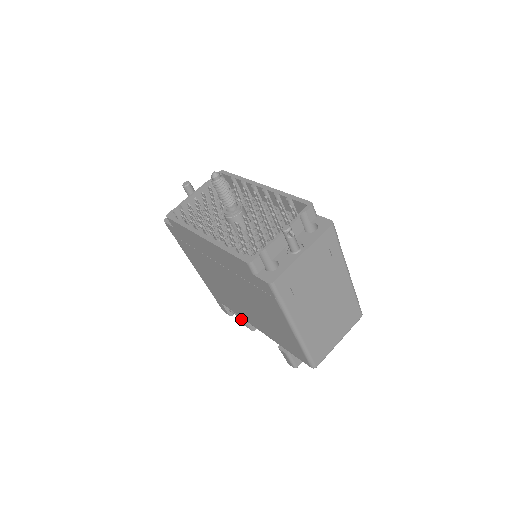
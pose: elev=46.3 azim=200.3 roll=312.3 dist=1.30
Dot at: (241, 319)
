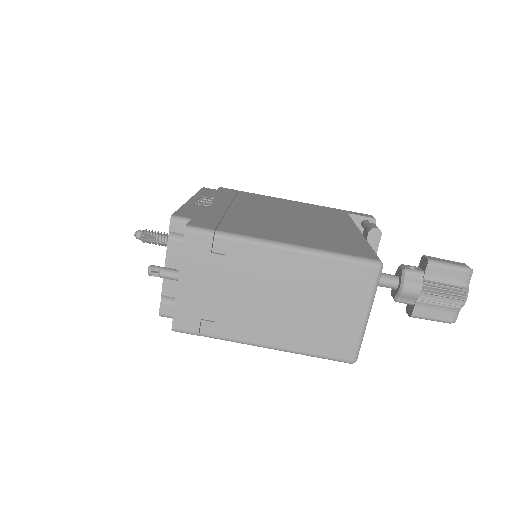
Dot at: occluded
